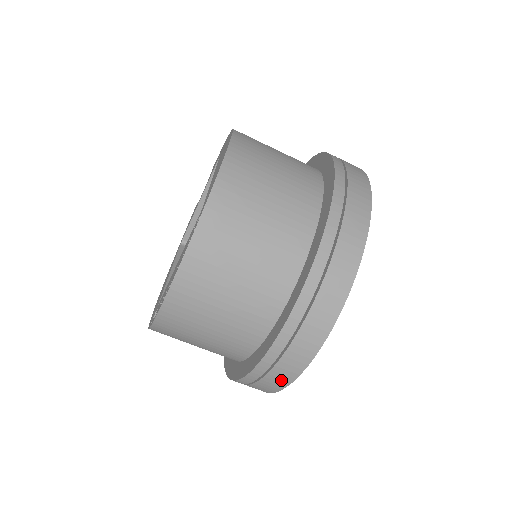
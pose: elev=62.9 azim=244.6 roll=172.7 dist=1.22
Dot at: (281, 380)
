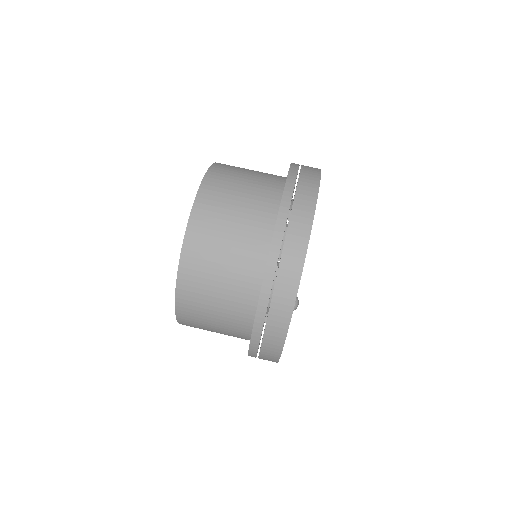
Dot at: (278, 334)
